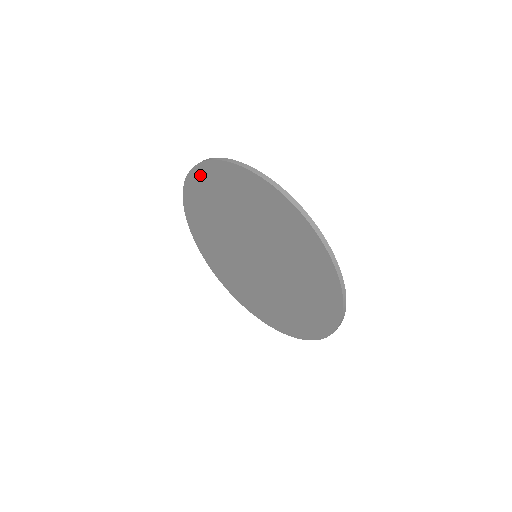
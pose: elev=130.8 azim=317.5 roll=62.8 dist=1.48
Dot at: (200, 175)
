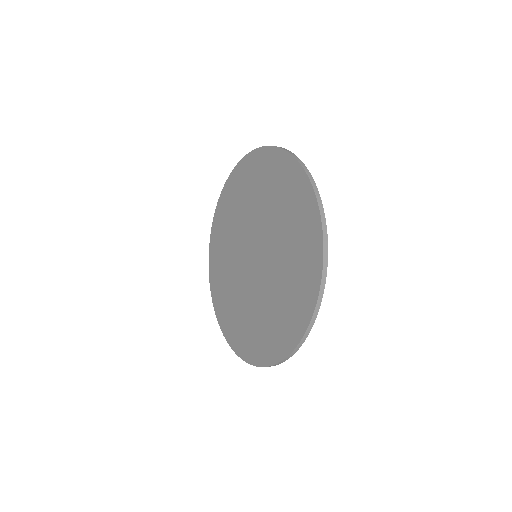
Dot at: (212, 254)
